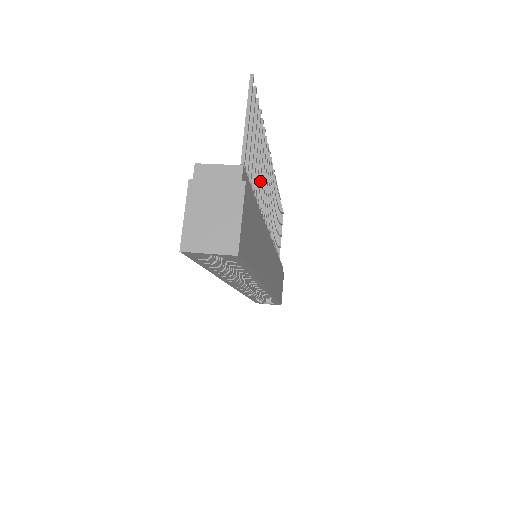
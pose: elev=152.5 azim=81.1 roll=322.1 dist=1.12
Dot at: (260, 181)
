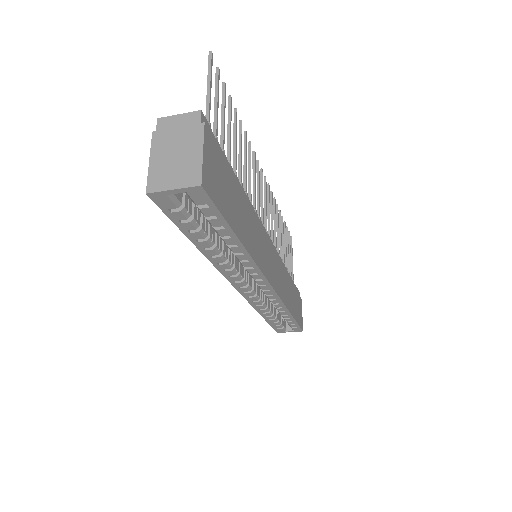
Dot at: (241, 165)
